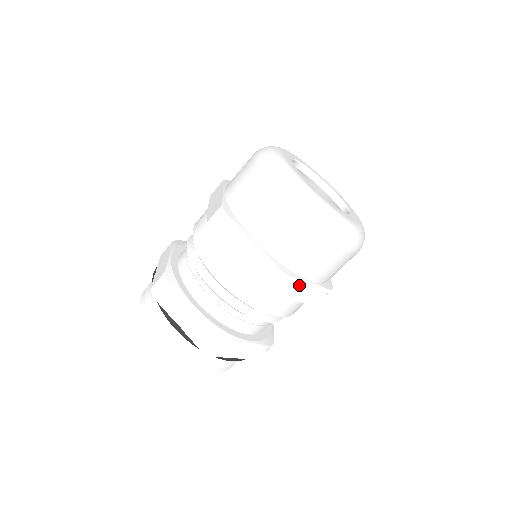
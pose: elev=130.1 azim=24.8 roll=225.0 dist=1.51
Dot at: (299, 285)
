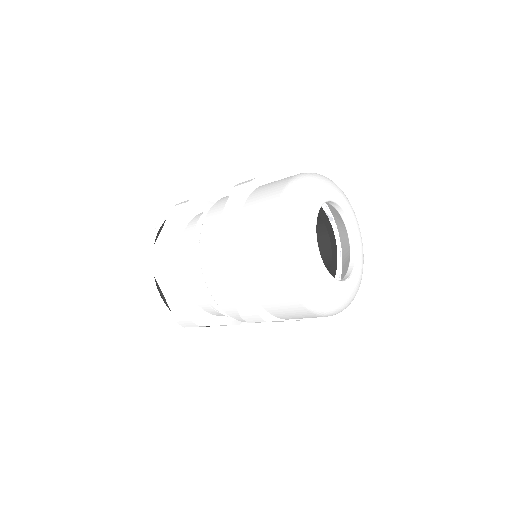
Dot at: (235, 270)
